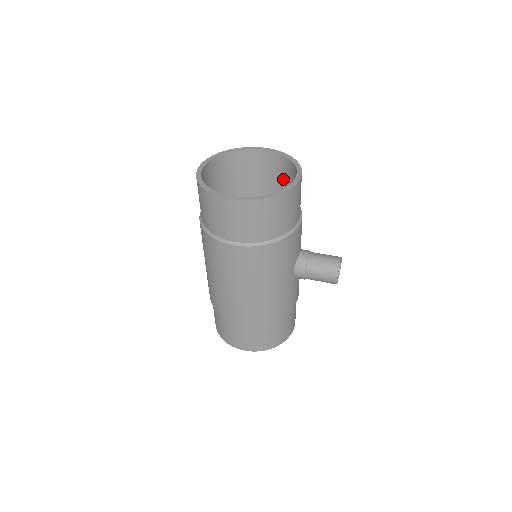
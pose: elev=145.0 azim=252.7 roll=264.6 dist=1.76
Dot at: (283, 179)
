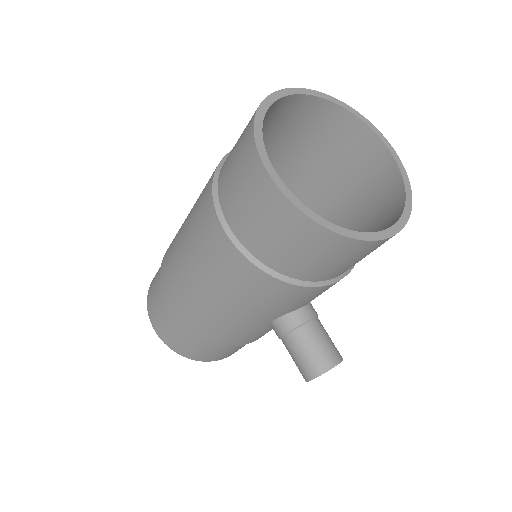
Dot at: (373, 206)
